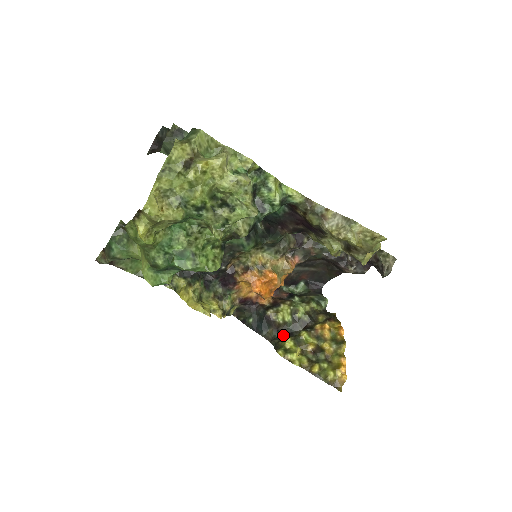
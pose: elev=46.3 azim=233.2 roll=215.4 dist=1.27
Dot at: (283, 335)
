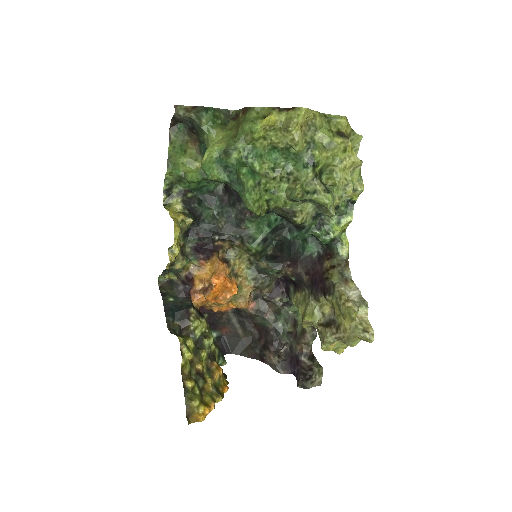
Dot at: occluded
